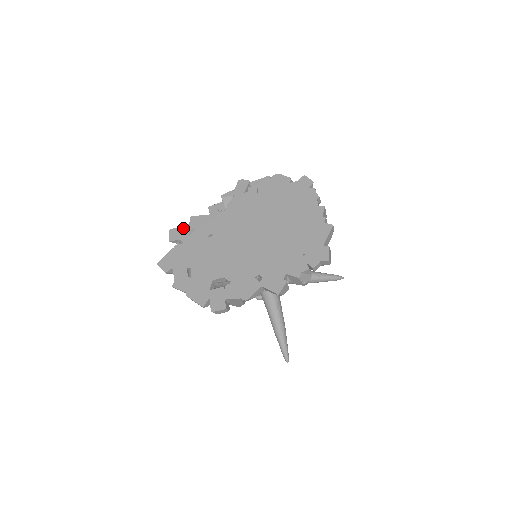
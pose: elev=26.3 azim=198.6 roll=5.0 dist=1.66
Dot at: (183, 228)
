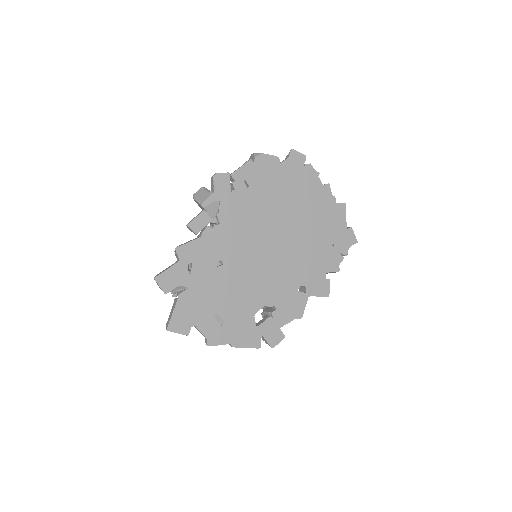
Dot at: (174, 269)
